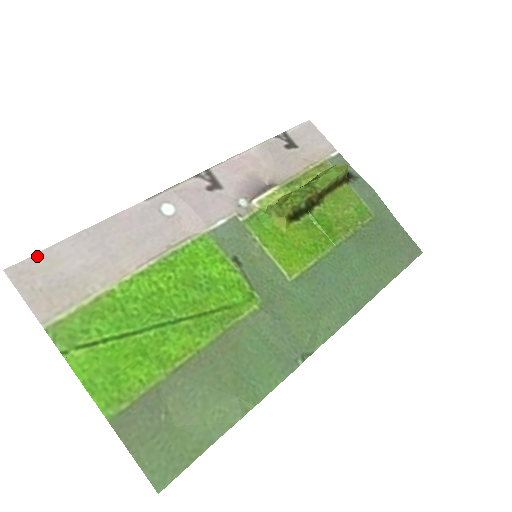
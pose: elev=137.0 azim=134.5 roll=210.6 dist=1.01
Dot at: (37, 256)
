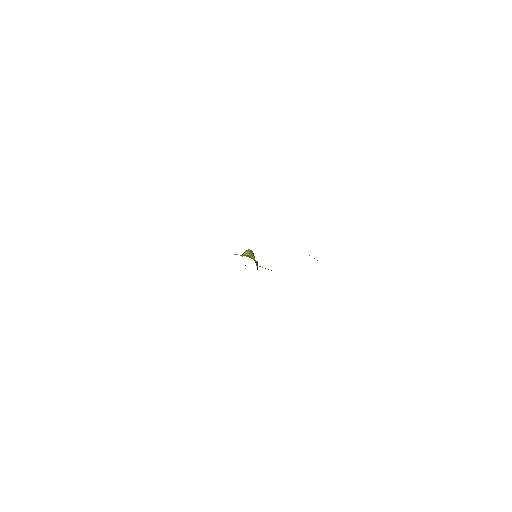
Dot at: occluded
